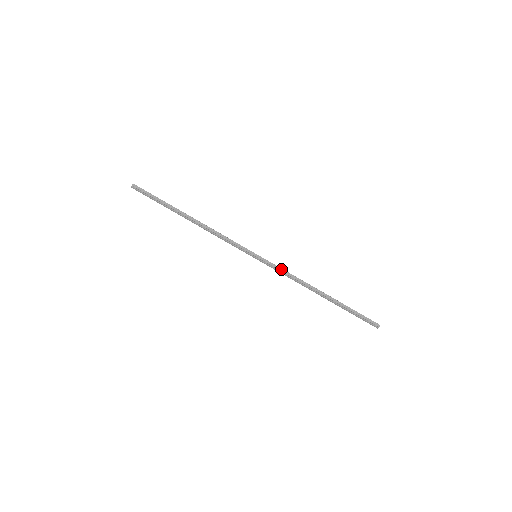
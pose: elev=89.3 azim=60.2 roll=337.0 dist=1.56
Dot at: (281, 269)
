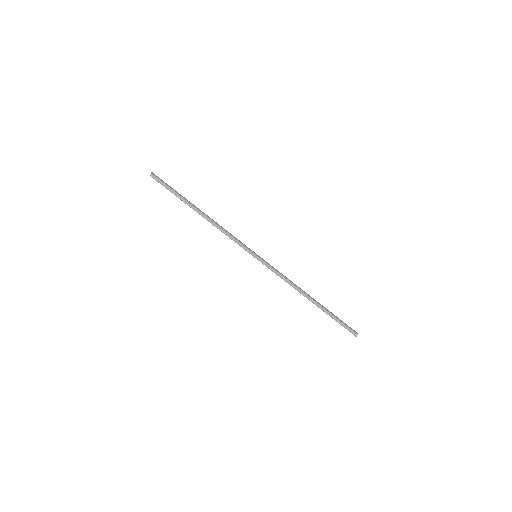
Dot at: (277, 271)
